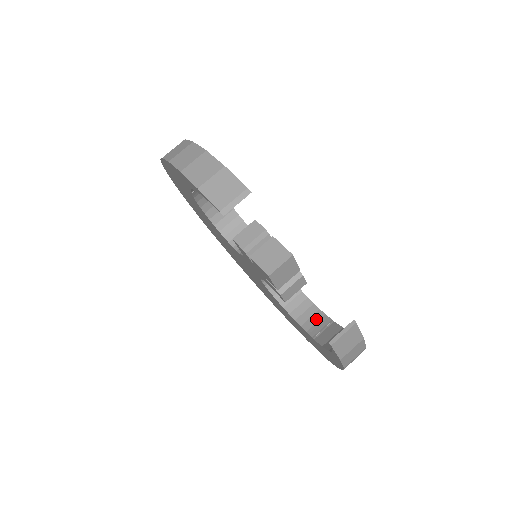
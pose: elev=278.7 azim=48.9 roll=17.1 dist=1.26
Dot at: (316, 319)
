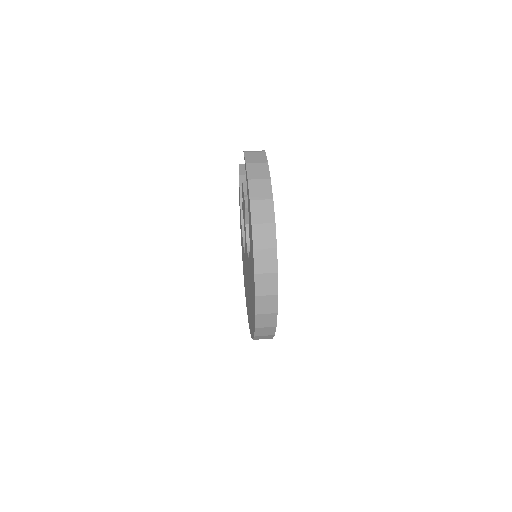
Dot at: occluded
